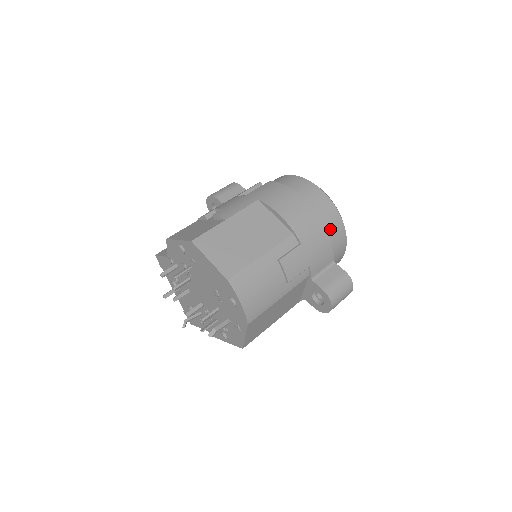
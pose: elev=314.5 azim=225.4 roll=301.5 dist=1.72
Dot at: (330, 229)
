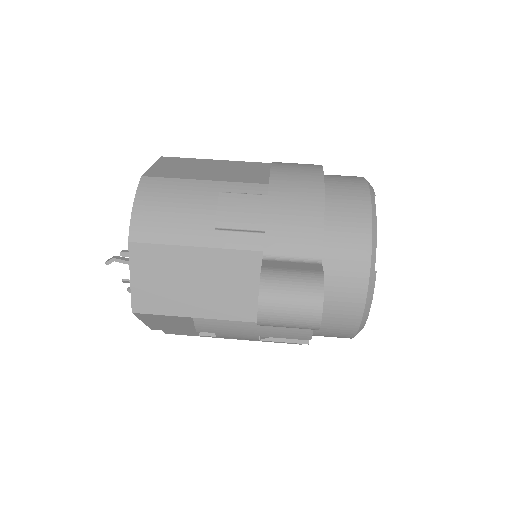
Dot at: (340, 216)
